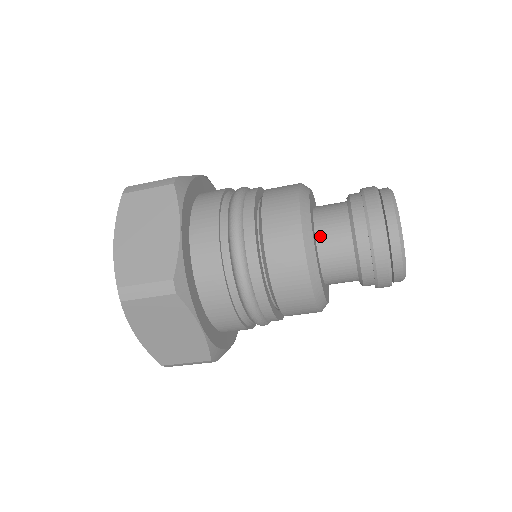
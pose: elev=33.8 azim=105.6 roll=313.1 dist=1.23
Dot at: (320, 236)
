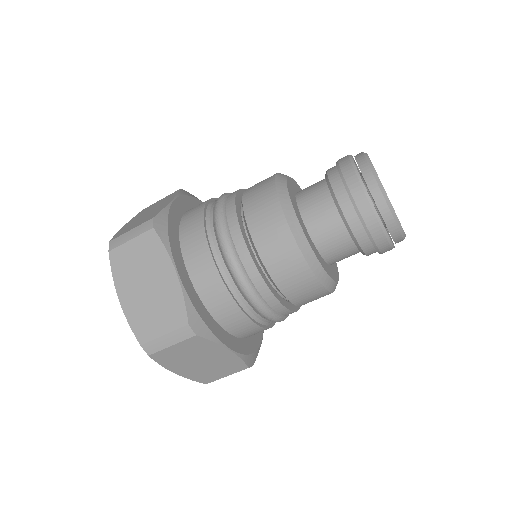
Dot at: (300, 195)
